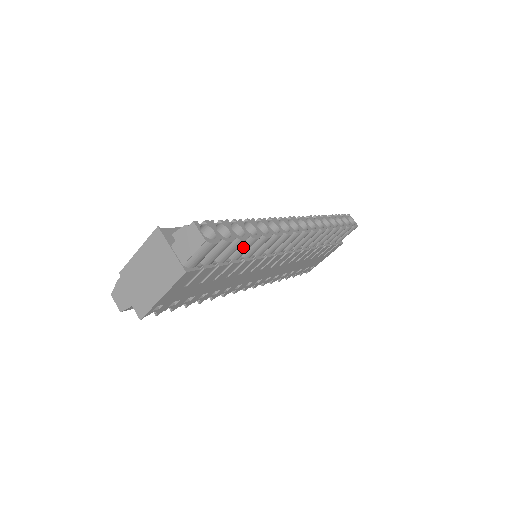
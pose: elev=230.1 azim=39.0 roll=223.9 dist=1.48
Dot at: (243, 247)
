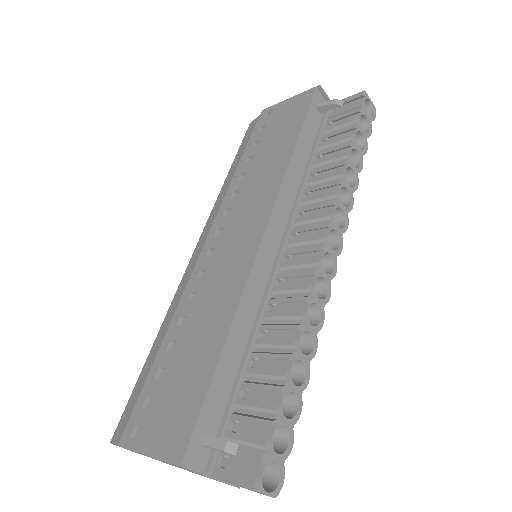
Dot at: occluded
